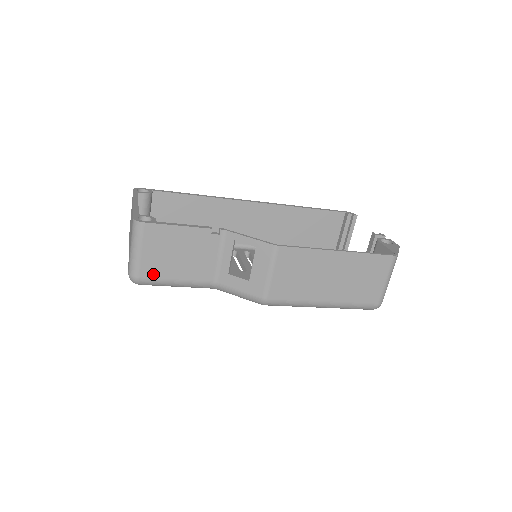
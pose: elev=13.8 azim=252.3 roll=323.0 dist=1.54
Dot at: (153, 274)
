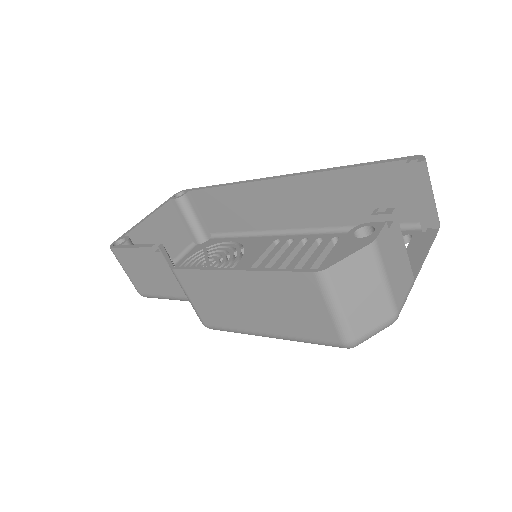
Dot at: (145, 290)
